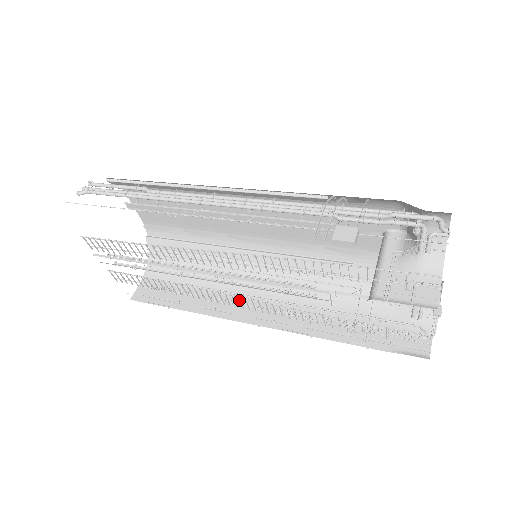
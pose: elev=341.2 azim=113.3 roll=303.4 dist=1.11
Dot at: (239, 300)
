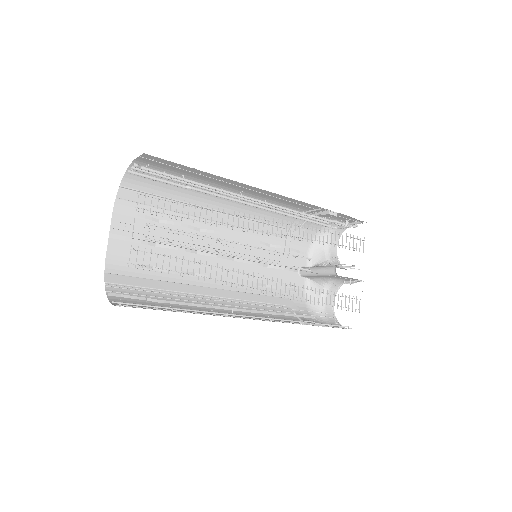
Dot at: occluded
